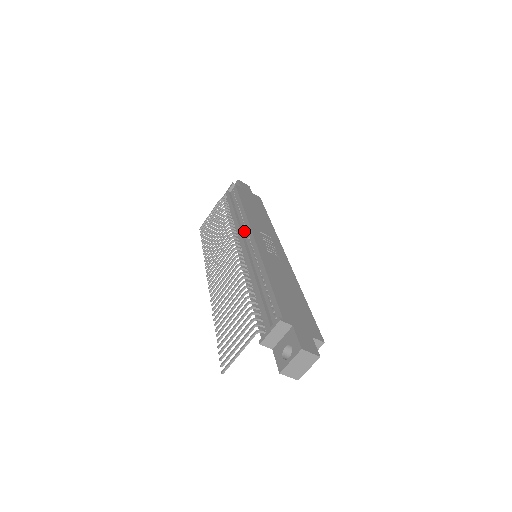
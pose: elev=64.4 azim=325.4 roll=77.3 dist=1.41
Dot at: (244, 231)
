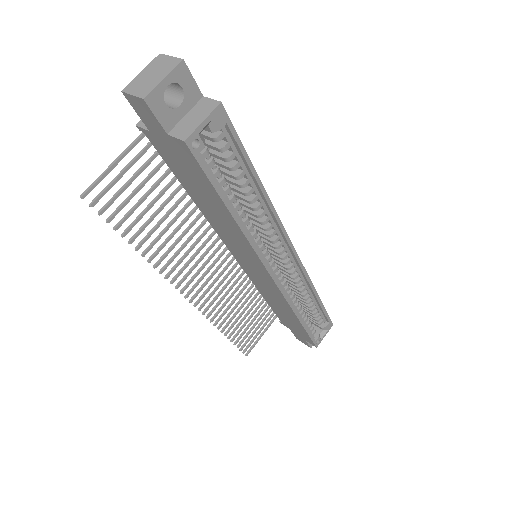
Dot at: occluded
